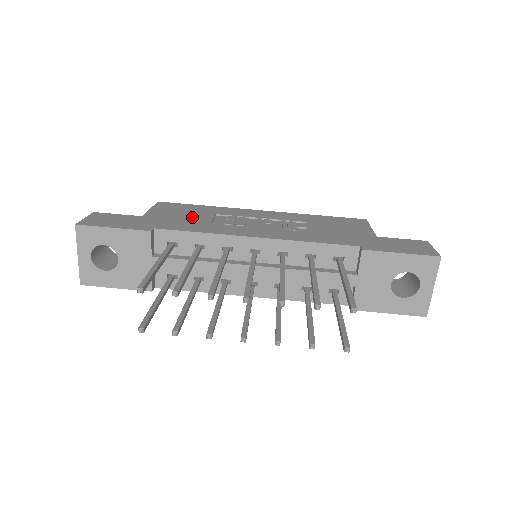
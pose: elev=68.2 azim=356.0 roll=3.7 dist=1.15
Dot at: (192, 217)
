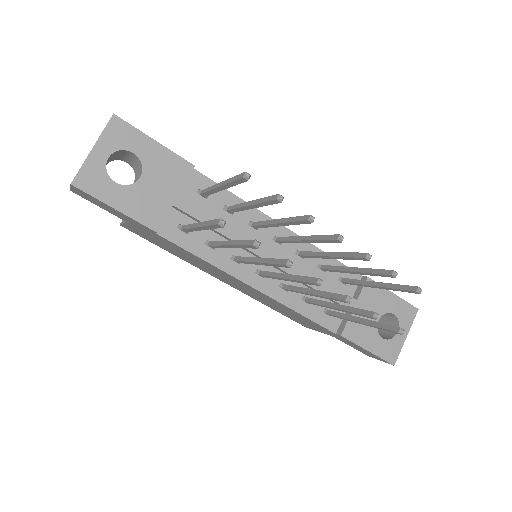
Dot at: occluded
